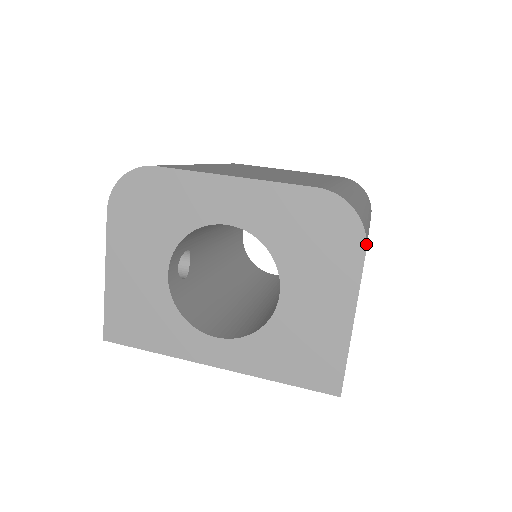
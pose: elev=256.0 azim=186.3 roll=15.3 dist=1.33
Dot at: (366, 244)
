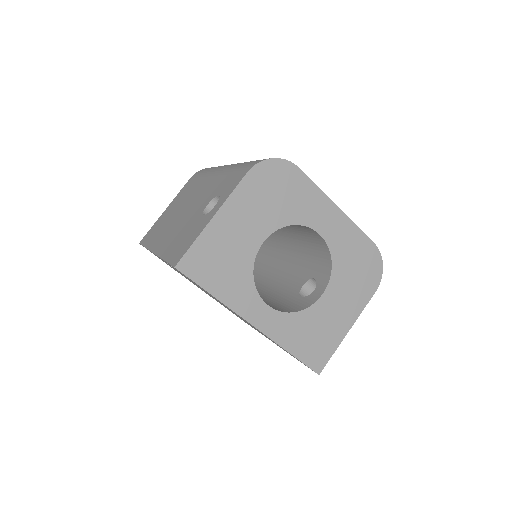
Dot at: occluded
